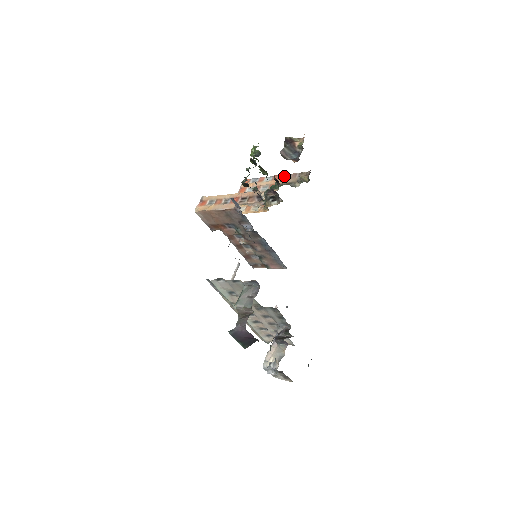
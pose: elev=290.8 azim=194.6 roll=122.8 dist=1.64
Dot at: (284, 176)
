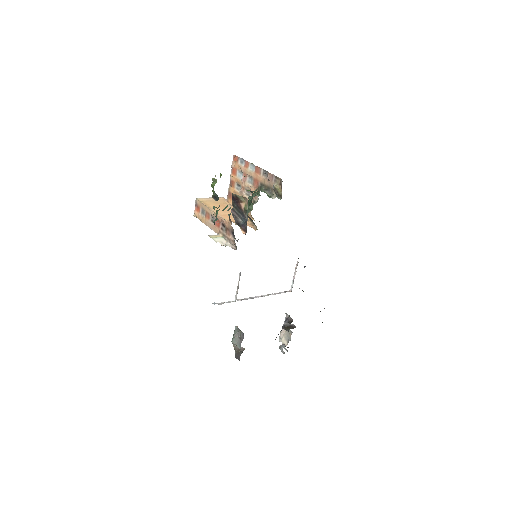
Dot at: (263, 172)
